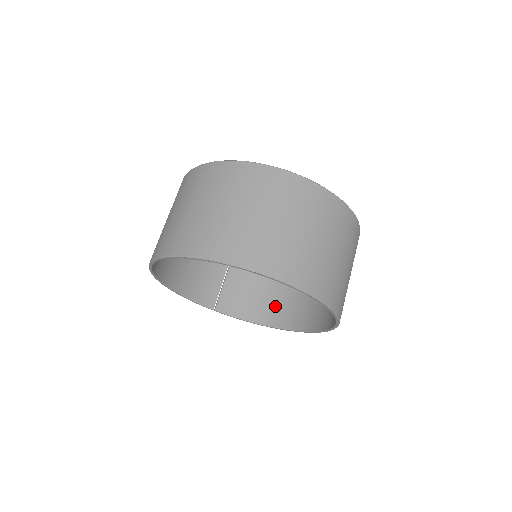
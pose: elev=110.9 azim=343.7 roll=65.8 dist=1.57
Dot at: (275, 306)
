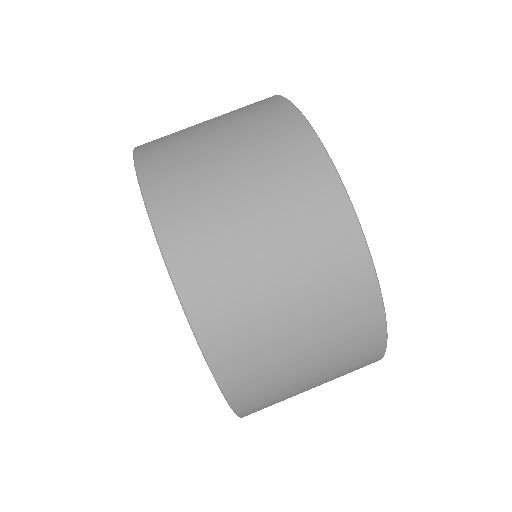
Dot at: occluded
